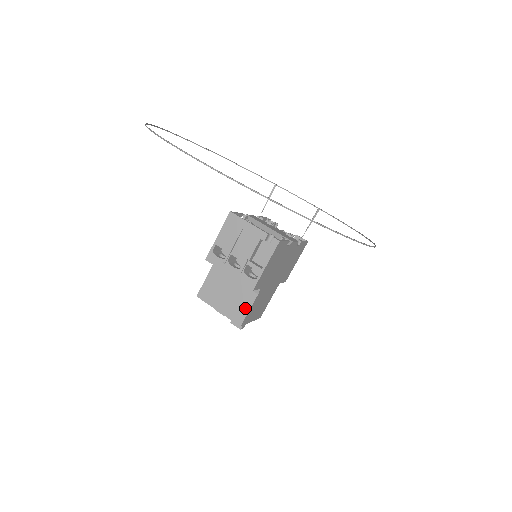
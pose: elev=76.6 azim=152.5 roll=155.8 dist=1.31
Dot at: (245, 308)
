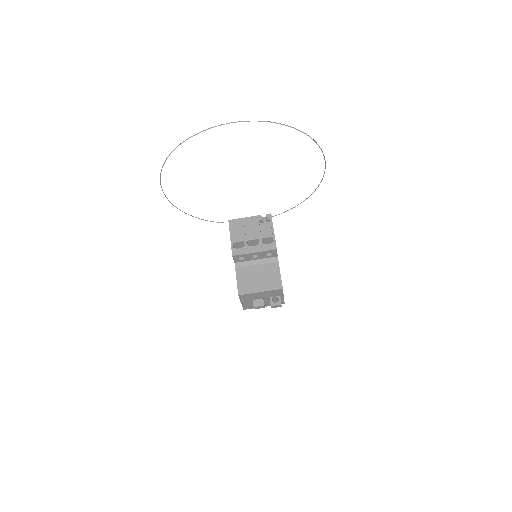
Dot at: (277, 275)
